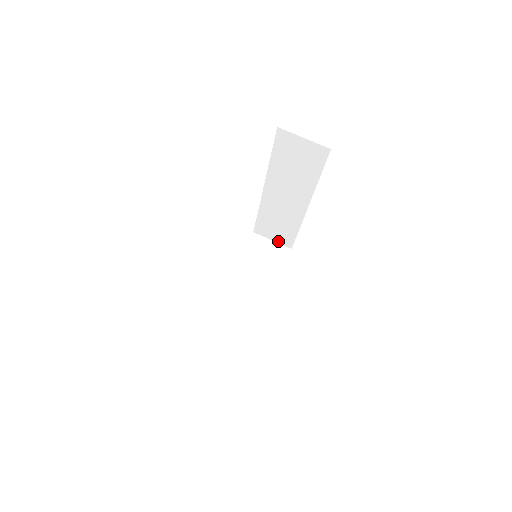
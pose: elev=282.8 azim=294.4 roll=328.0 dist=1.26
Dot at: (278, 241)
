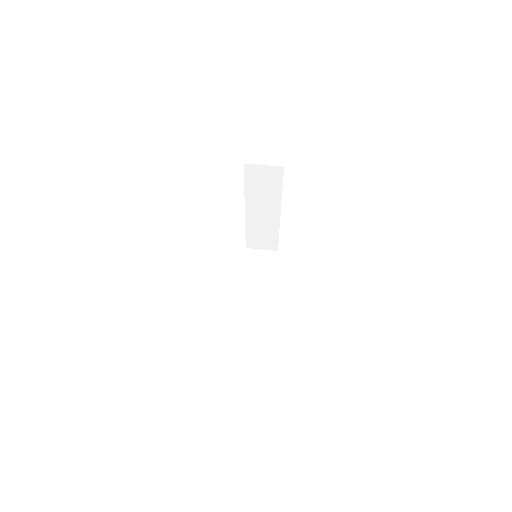
Dot at: (266, 248)
